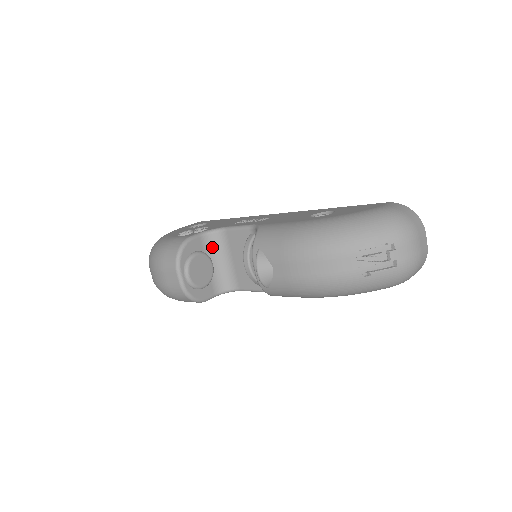
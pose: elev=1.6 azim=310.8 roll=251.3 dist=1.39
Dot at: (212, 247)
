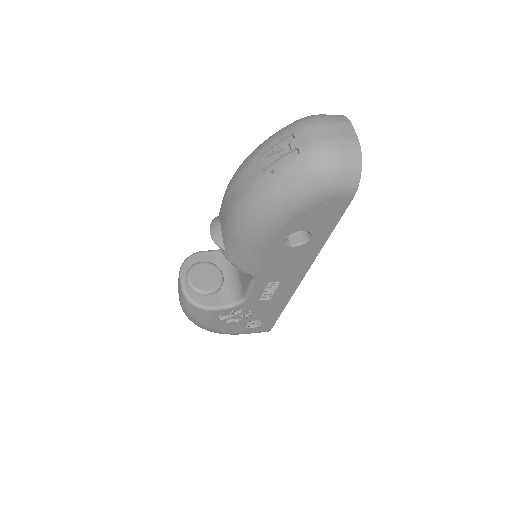
Dot at: (224, 261)
